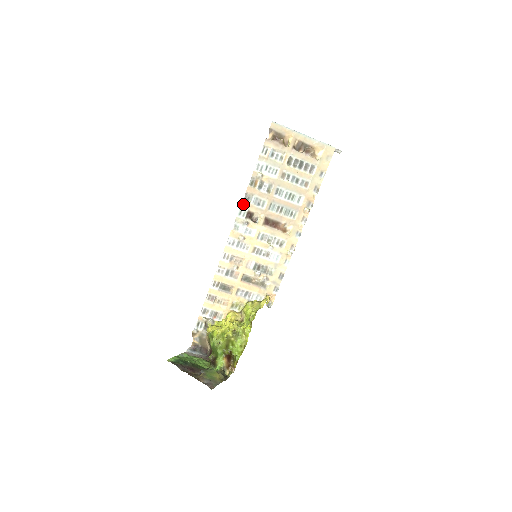
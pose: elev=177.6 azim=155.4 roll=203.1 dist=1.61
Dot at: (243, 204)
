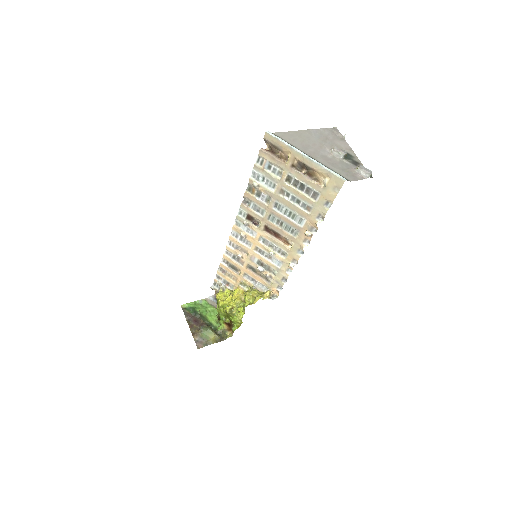
Dot at: (242, 206)
